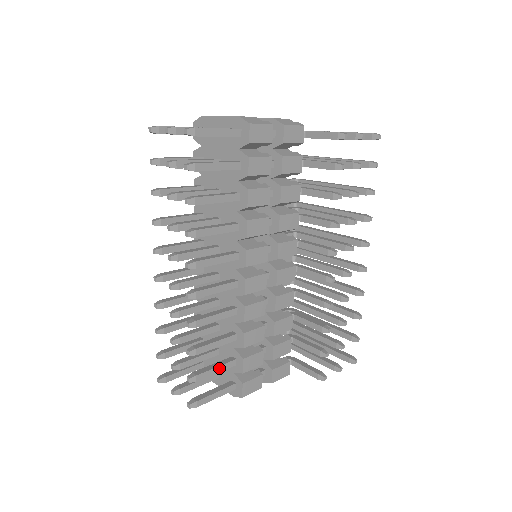
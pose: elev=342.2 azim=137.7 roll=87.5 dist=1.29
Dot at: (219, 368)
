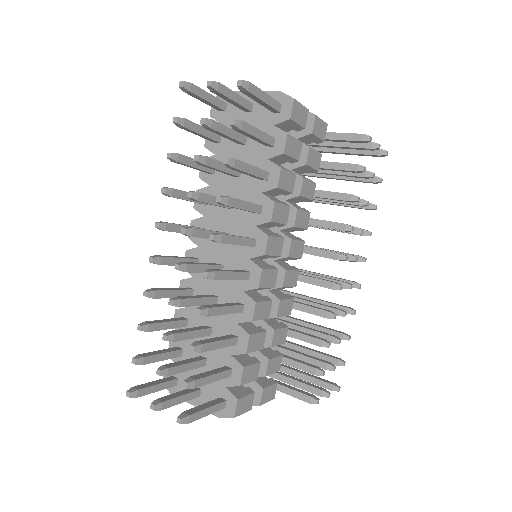
Dot at: (216, 376)
